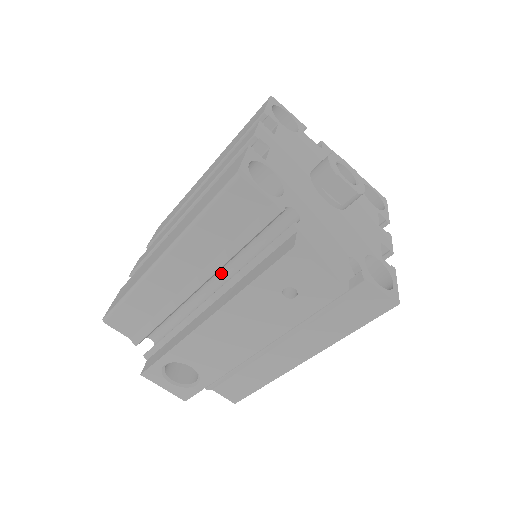
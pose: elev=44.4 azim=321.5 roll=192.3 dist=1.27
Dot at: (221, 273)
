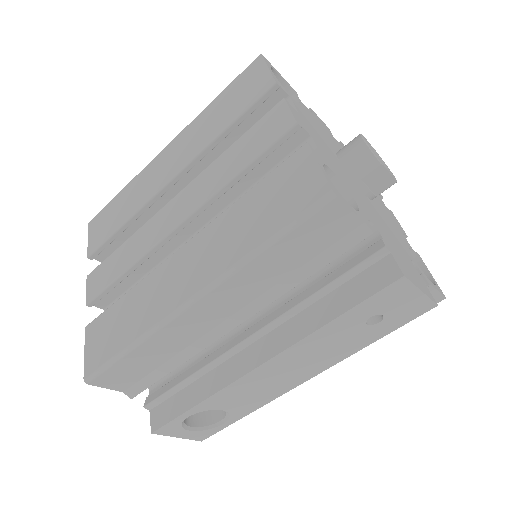
Dot at: occluded
